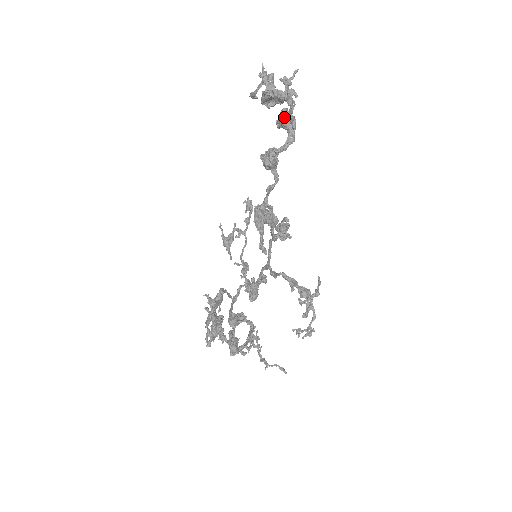
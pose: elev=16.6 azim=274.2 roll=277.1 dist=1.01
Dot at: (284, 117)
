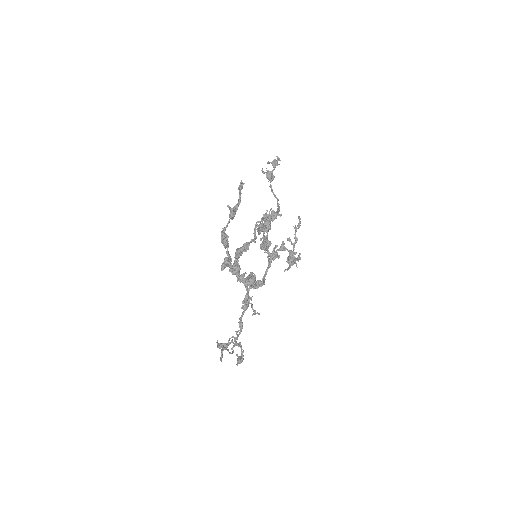
Dot at: occluded
